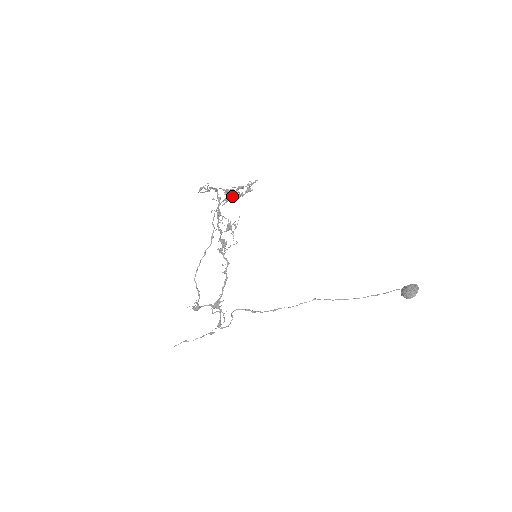
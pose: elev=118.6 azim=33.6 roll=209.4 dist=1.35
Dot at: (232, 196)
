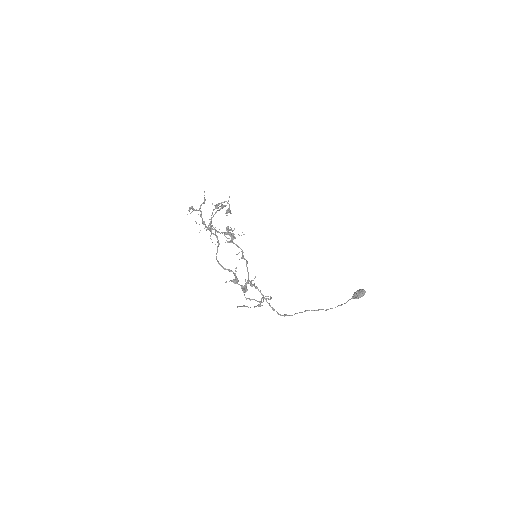
Dot at: occluded
